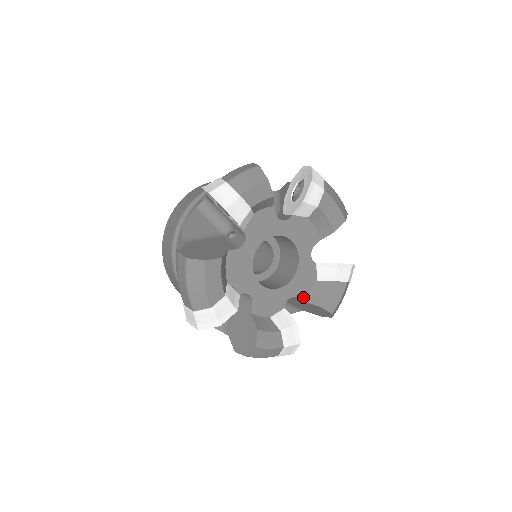
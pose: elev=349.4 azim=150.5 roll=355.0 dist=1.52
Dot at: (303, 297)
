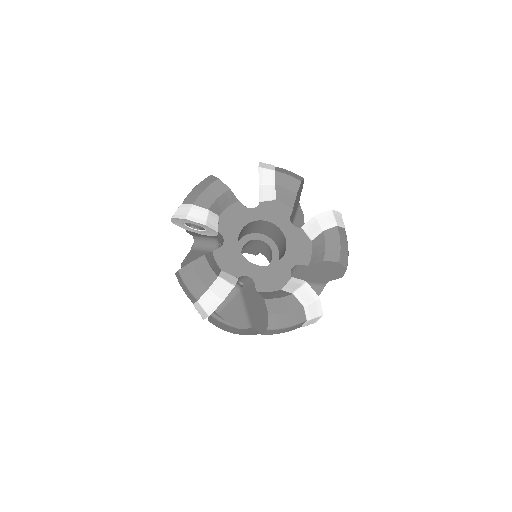
Dot at: (259, 288)
